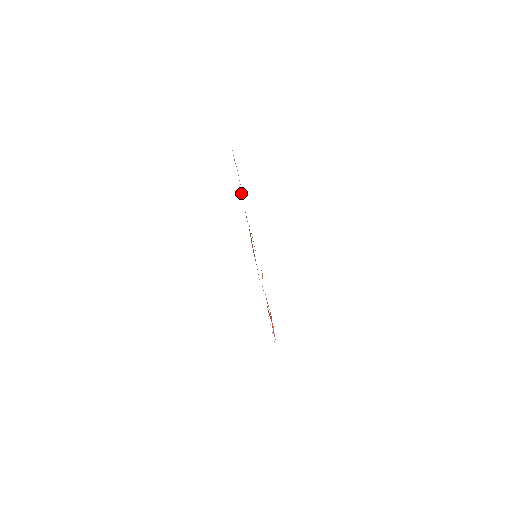
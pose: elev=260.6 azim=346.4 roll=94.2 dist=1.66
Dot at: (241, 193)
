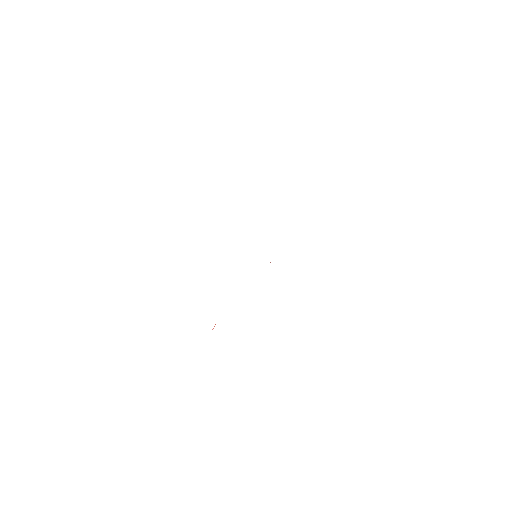
Dot at: occluded
